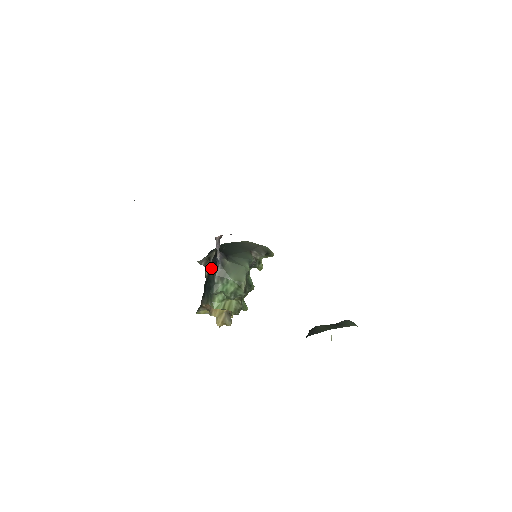
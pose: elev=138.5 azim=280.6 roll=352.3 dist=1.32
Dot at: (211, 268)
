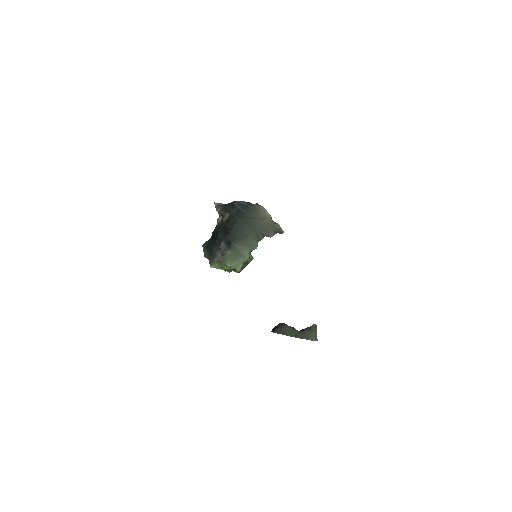
Dot at: (216, 242)
